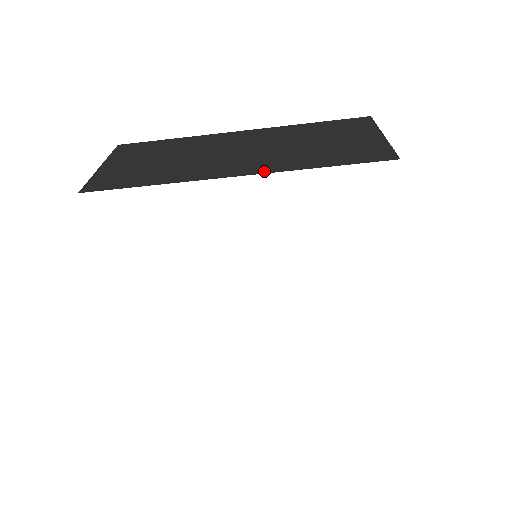
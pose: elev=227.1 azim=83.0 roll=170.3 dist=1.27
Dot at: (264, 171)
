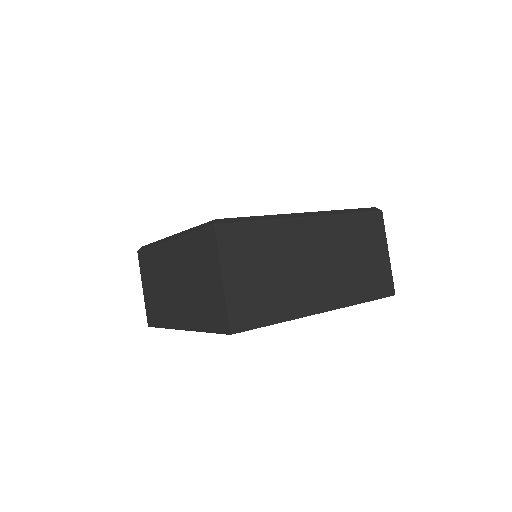
Dot at: (188, 327)
